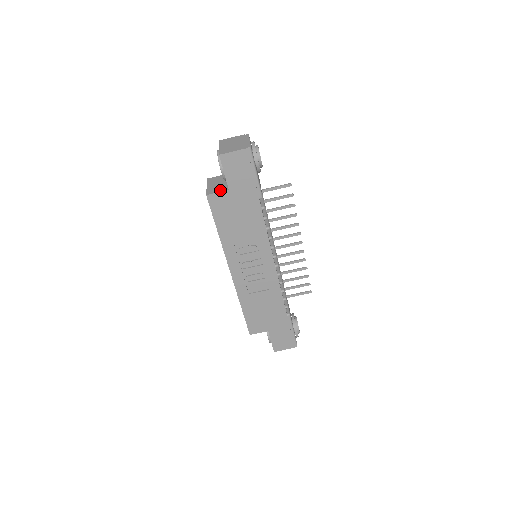
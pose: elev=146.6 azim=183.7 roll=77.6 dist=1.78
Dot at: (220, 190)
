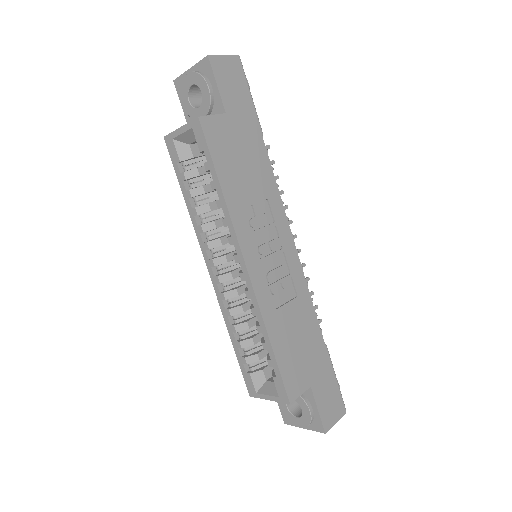
Dot at: (212, 115)
